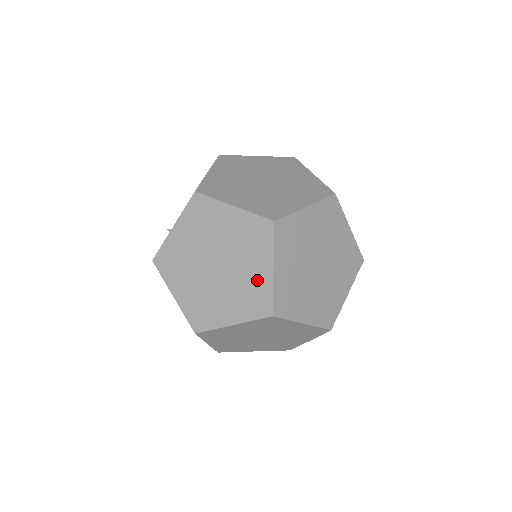
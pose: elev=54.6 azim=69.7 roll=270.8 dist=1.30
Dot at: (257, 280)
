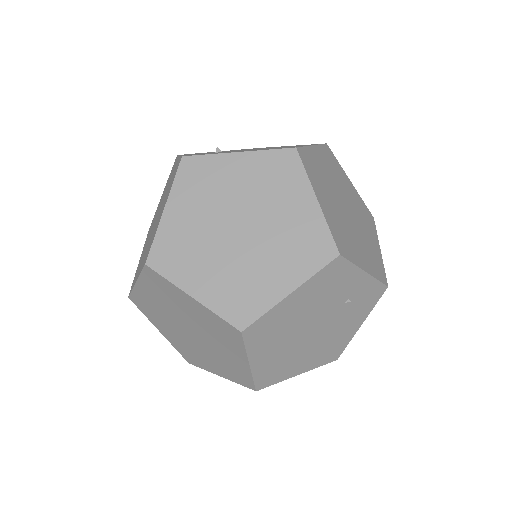
Dot at: (264, 285)
